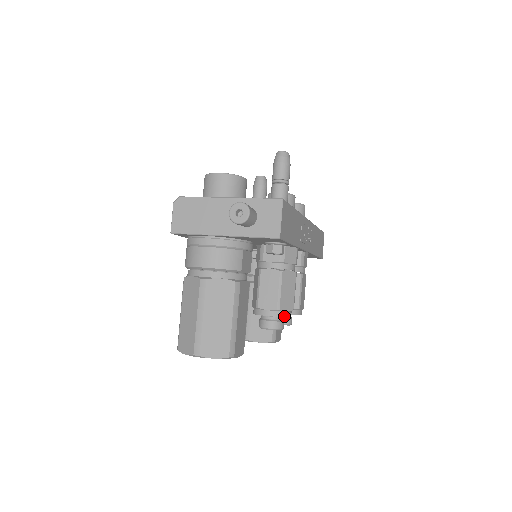
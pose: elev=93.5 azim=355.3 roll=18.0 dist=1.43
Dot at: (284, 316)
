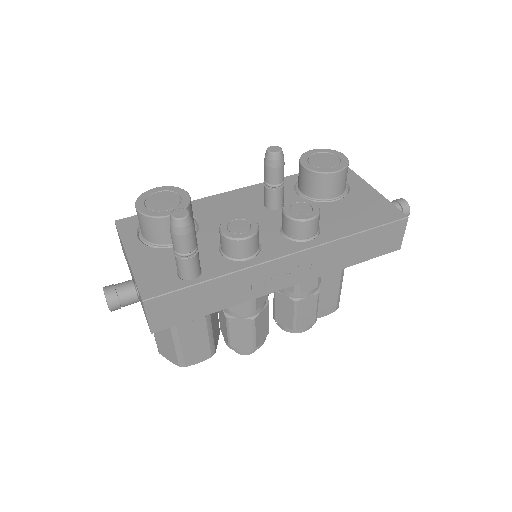
Dot at: (240, 351)
